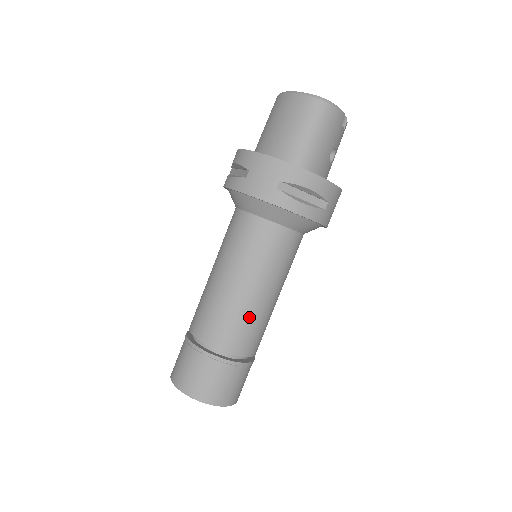
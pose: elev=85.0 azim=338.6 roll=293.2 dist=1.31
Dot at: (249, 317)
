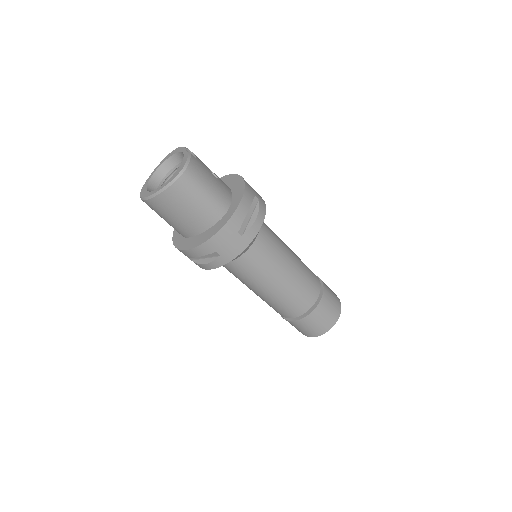
Dot at: (302, 277)
